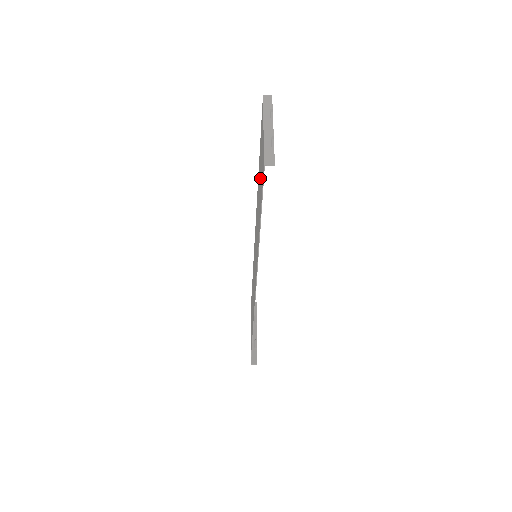
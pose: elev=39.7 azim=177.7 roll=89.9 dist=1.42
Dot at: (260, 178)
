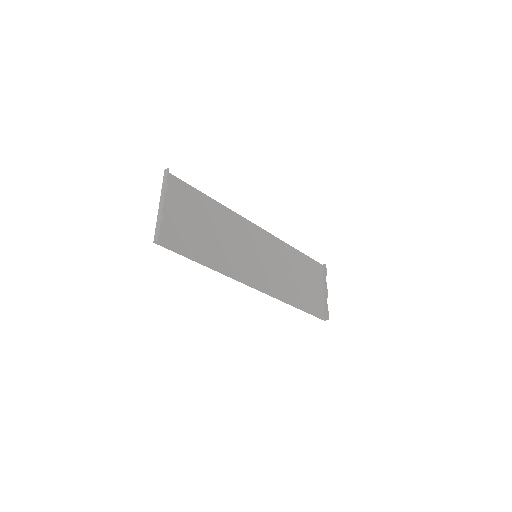
Dot at: (192, 226)
